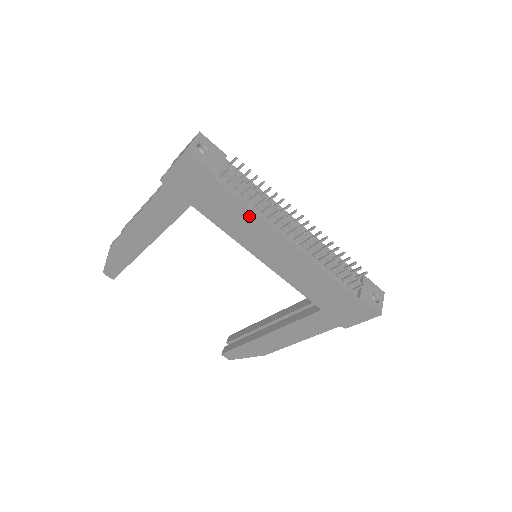
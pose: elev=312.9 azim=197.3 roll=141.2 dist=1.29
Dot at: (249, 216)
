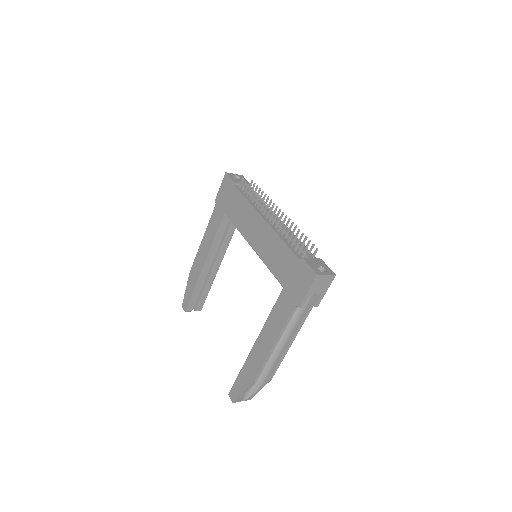
Dot at: (247, 207)
